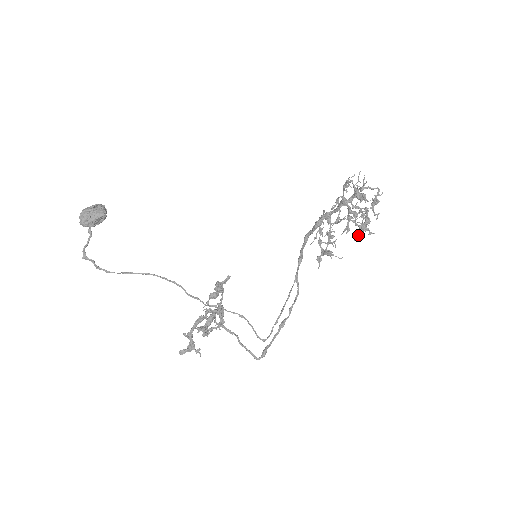
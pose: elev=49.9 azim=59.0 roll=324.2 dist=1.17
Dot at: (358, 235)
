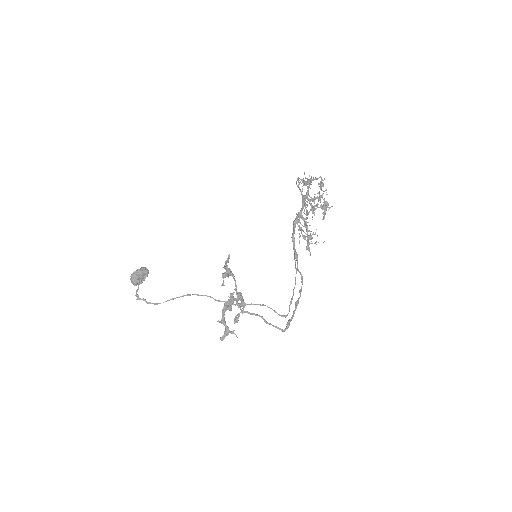
Dot at: (324, 216)
